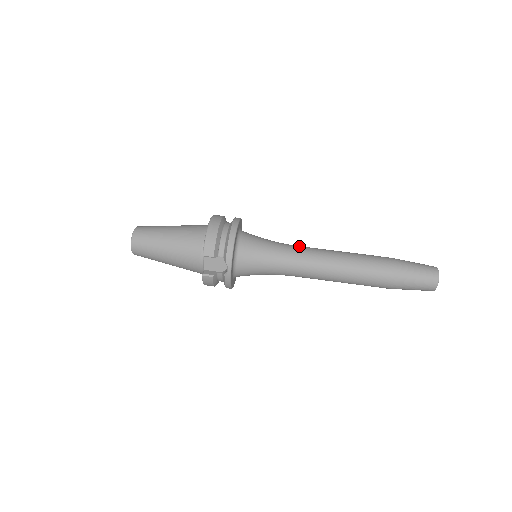
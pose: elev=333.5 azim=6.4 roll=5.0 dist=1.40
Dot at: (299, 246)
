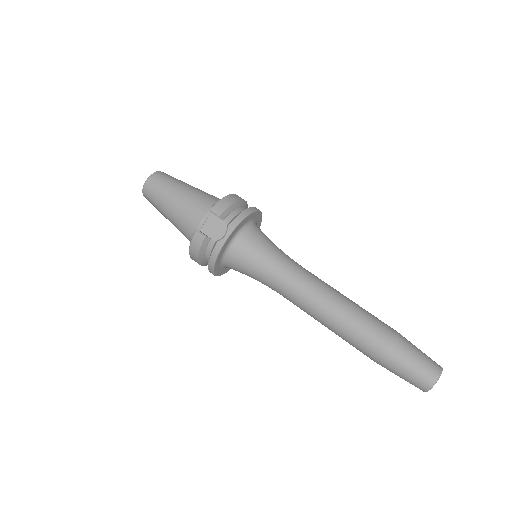
Dot at: (304, 268)
